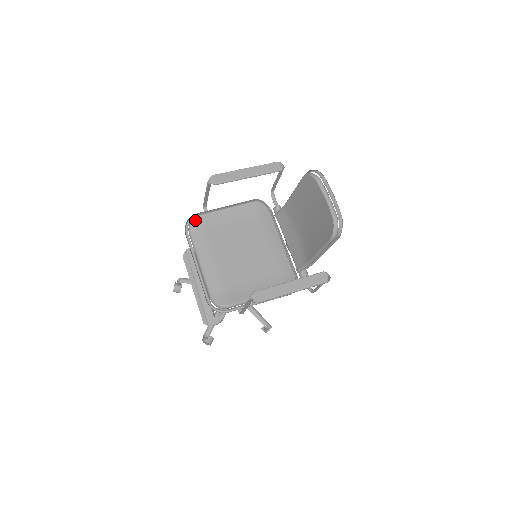
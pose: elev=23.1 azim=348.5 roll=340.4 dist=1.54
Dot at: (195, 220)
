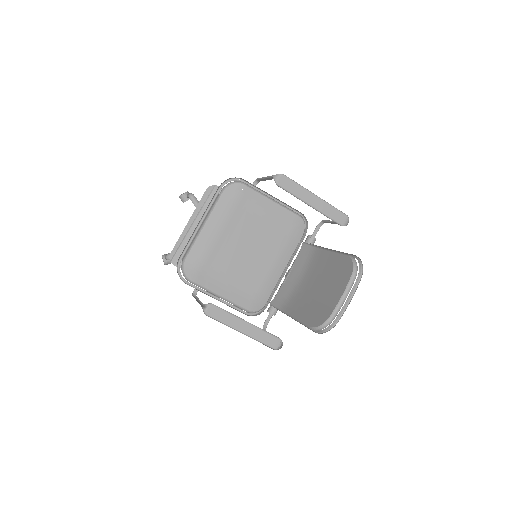
Dot at: (237, 185)
